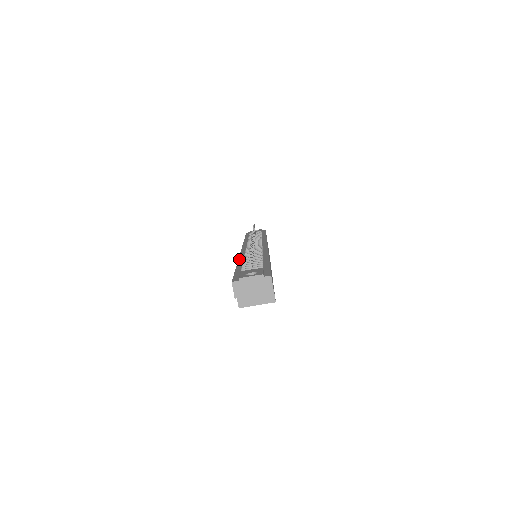
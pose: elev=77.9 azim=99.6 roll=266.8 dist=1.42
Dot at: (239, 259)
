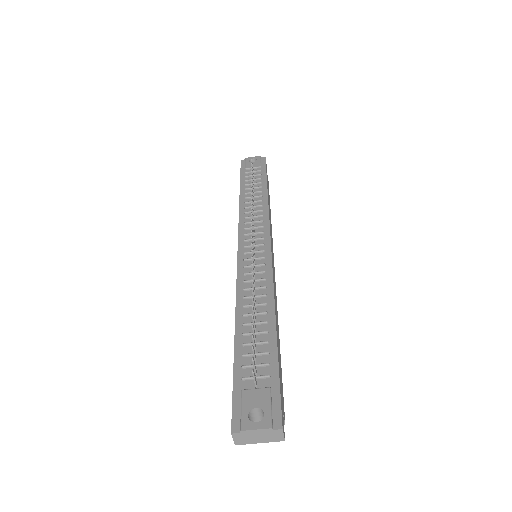
Dot at: (236, 308)
